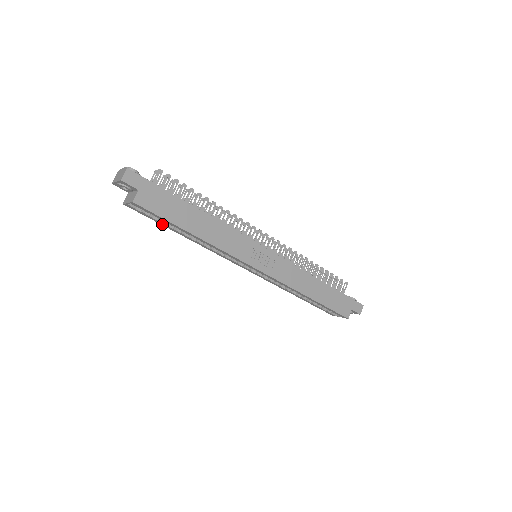
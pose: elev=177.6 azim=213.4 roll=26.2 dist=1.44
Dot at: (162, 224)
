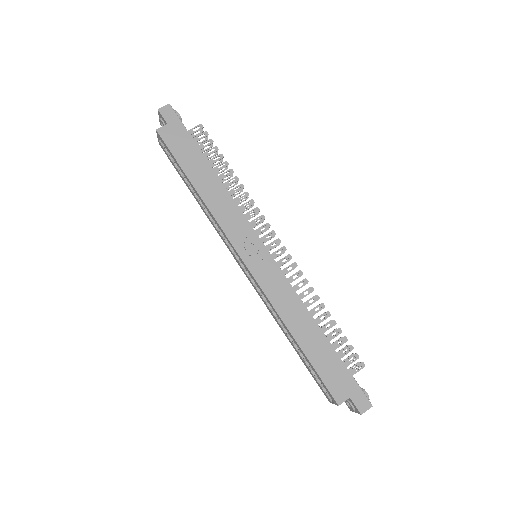
Dot at: (181, 176)
